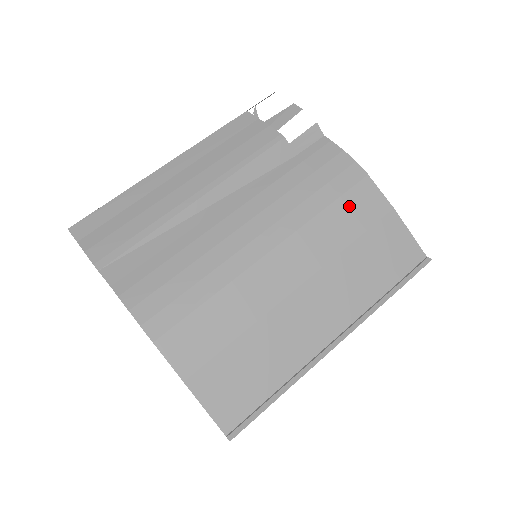
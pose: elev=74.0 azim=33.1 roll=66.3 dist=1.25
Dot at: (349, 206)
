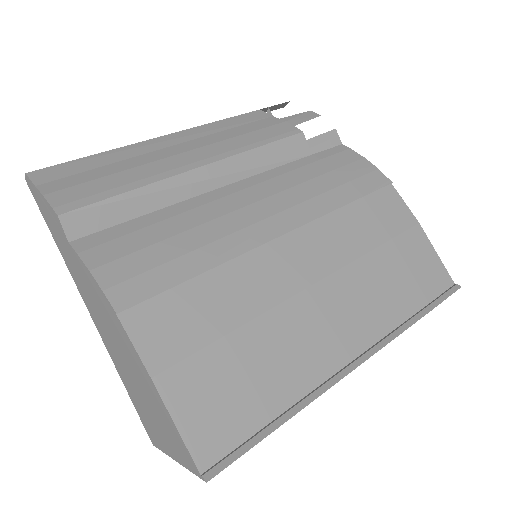
Dot at: (372, 209)
